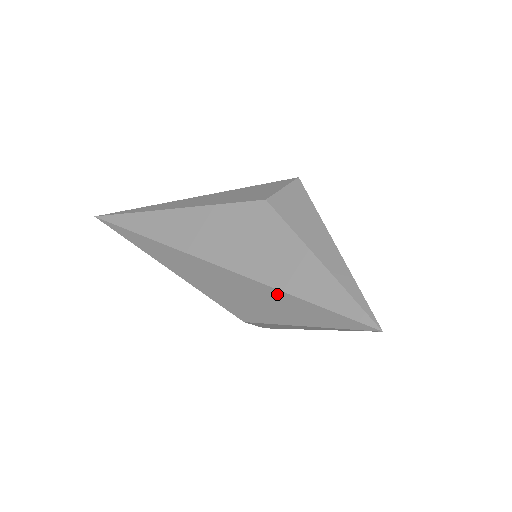
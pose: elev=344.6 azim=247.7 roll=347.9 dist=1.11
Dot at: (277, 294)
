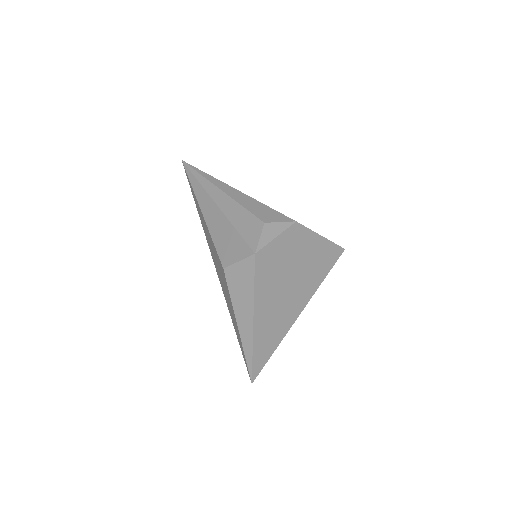
Dot at: occluded
